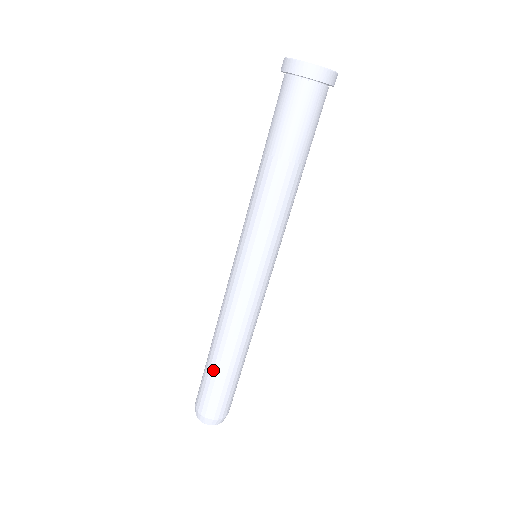
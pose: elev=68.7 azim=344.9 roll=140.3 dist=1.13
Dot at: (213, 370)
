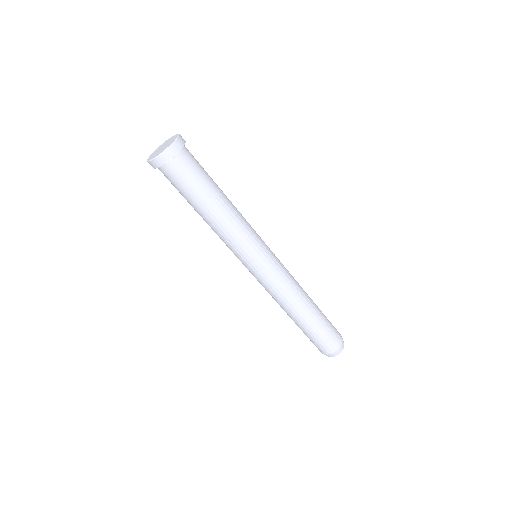
Dot at: occluded
